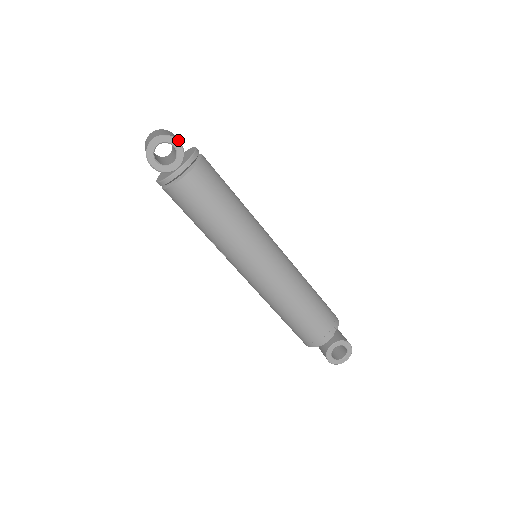
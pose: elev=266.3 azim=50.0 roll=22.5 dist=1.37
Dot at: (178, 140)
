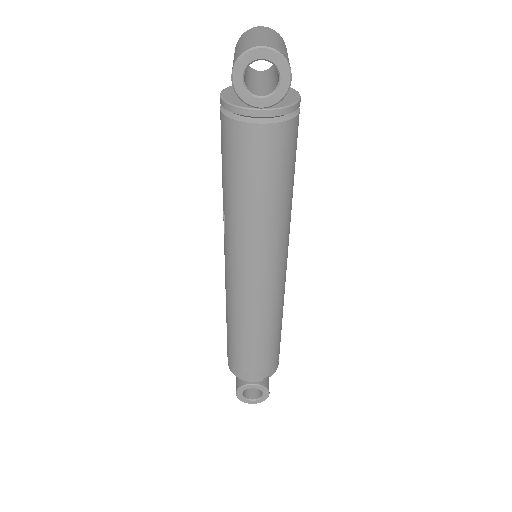
Dot at: occluded
